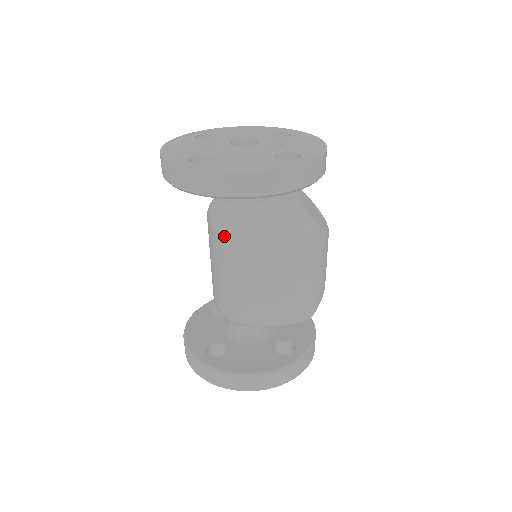
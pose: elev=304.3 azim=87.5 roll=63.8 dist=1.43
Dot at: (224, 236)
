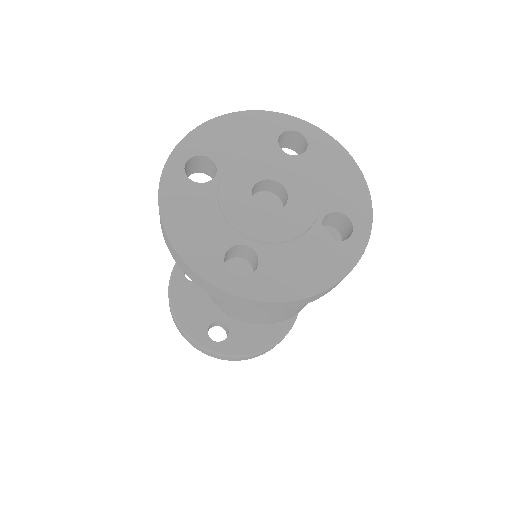
Dot at: occluded
